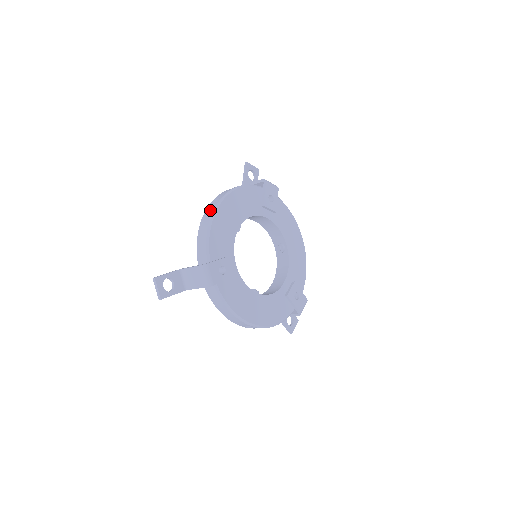
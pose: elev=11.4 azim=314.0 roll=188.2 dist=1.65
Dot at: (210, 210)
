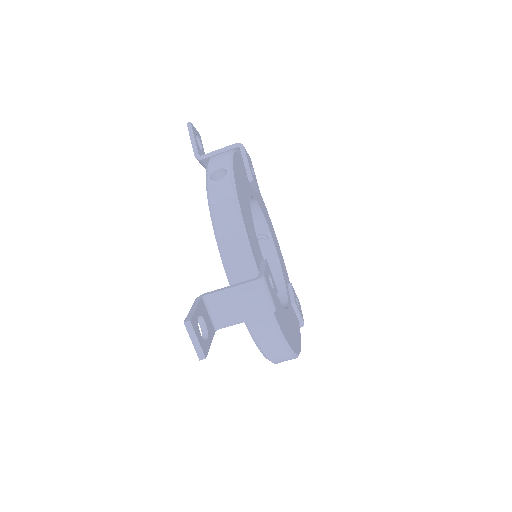
Dot at: (223, 188)
